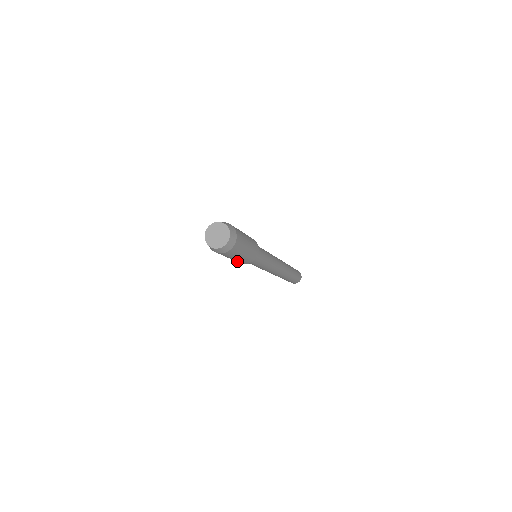
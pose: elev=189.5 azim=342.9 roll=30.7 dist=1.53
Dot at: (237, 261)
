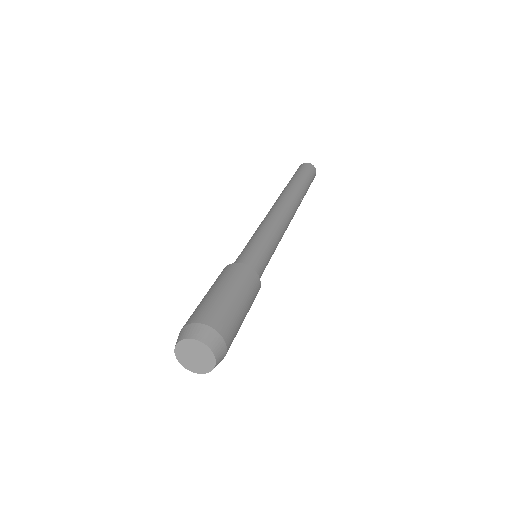
Dot at: occluded
